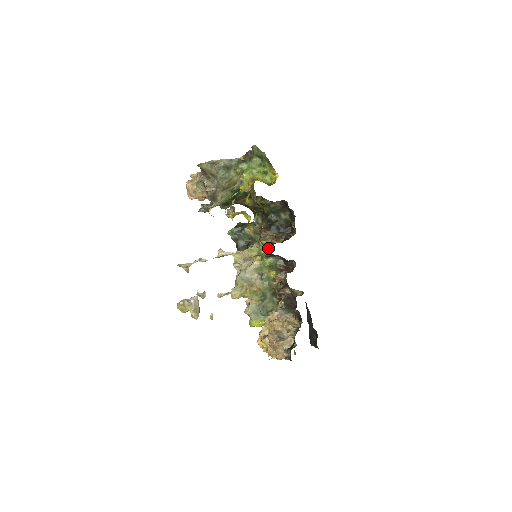
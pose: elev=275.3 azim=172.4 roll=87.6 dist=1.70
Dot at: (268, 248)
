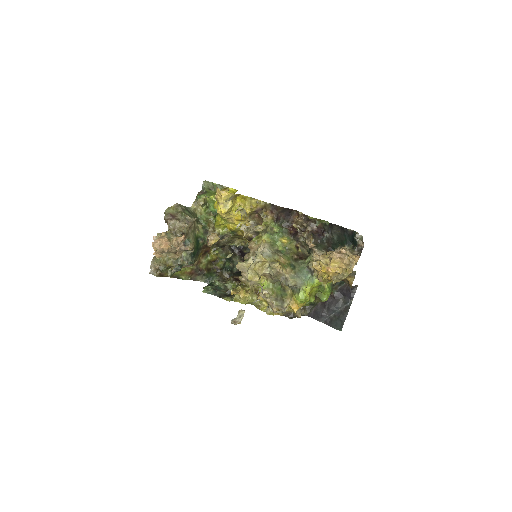
Dot at: occluded
